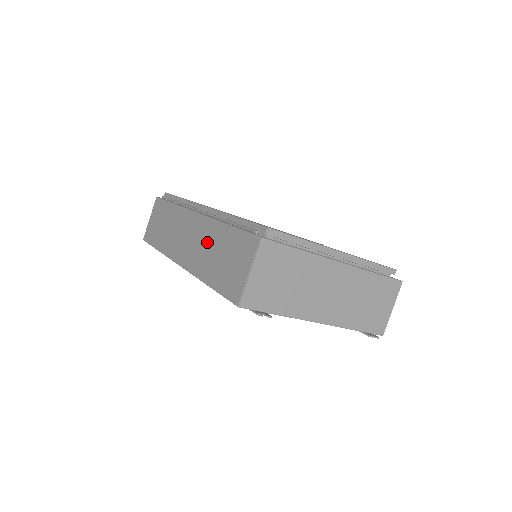
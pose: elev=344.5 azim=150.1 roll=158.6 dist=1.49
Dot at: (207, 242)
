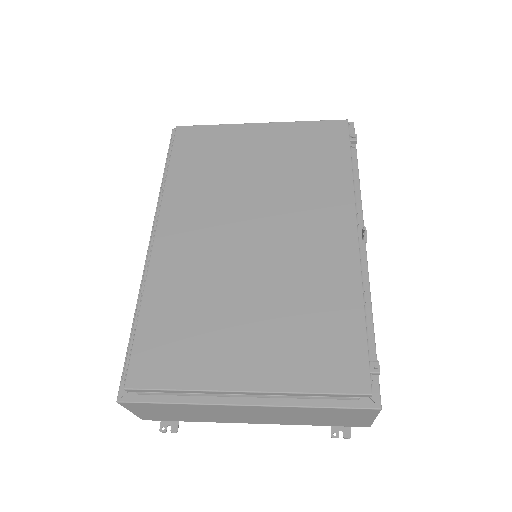
Dot at: occluded
